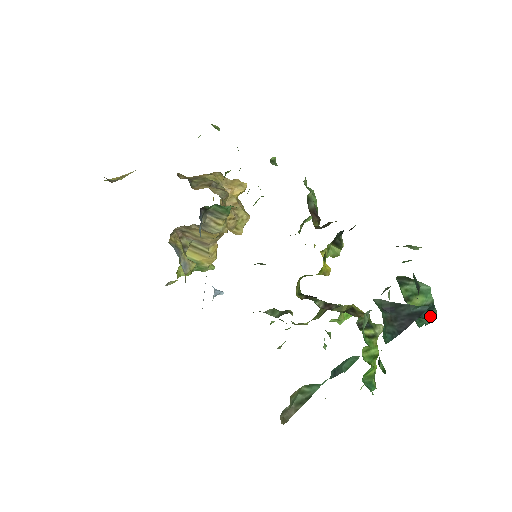
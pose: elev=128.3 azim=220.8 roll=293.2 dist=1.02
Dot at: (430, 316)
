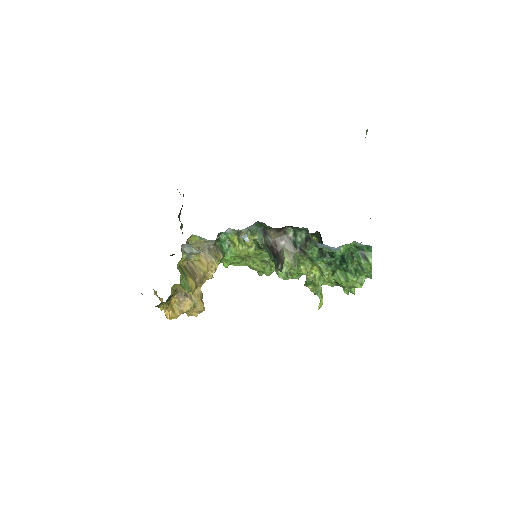
Dot at: occluded
